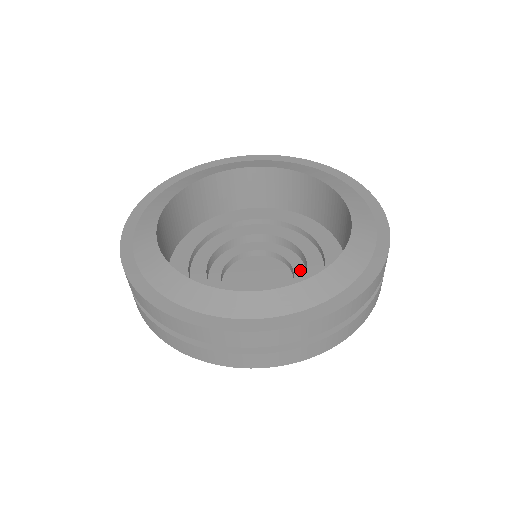
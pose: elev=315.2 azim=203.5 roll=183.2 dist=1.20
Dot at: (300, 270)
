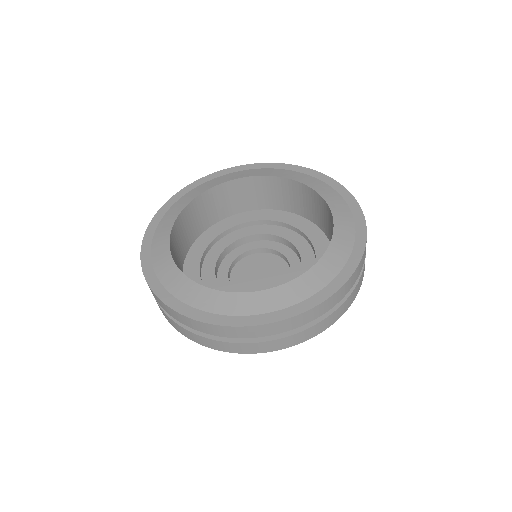
Dot at: occluded
